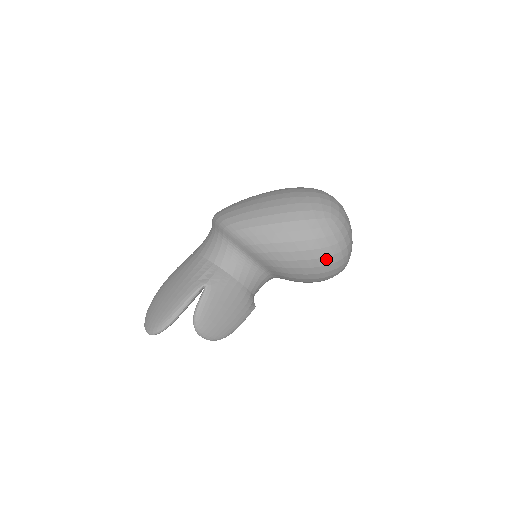
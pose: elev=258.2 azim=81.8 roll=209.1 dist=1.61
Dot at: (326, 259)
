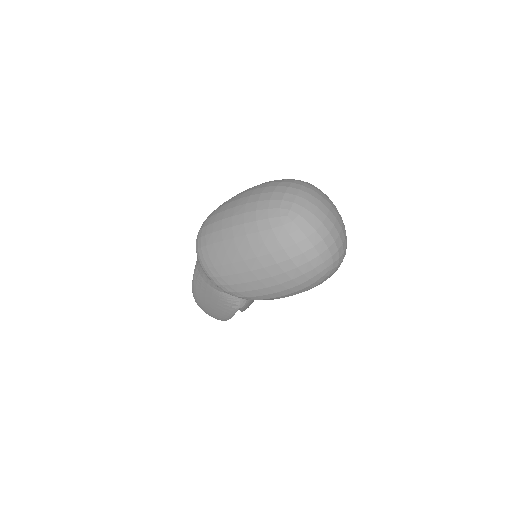
Dot at: occluded
